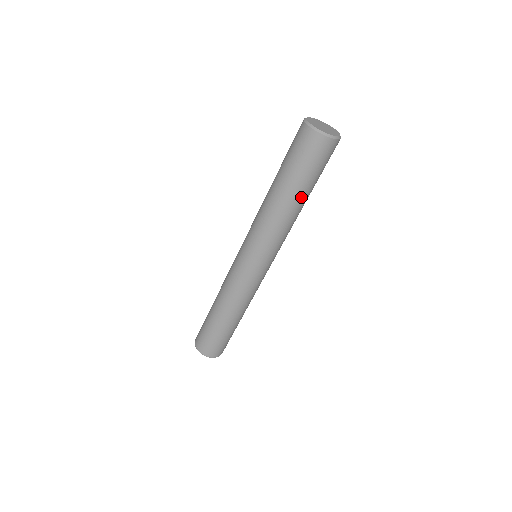
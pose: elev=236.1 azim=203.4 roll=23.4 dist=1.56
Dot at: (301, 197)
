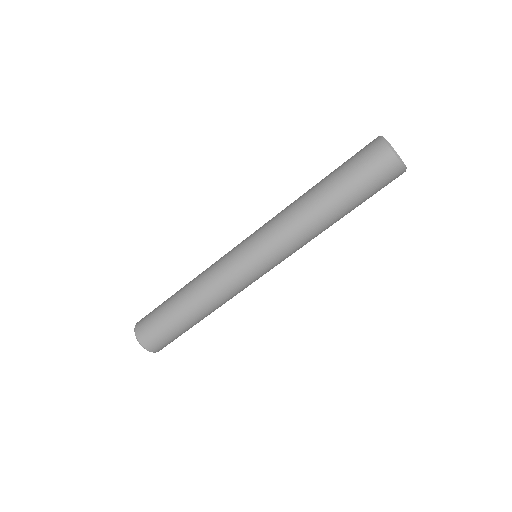
Dot at: (340, 211)
